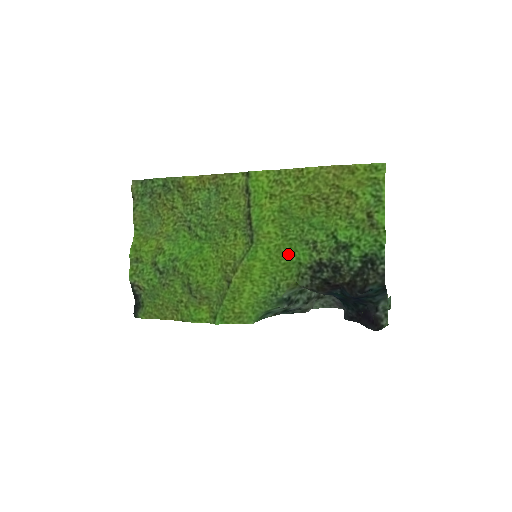
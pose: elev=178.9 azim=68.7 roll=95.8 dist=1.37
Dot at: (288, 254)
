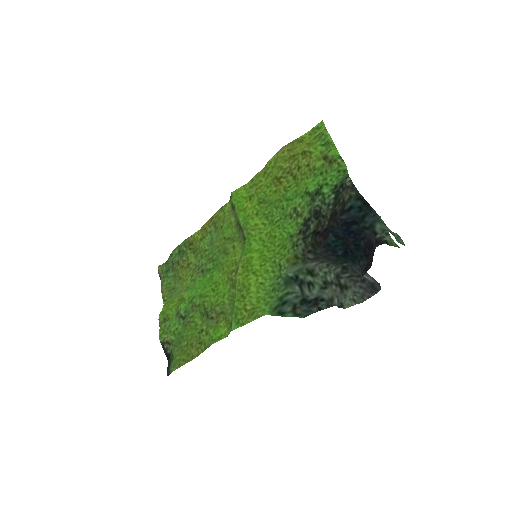
Dot at: (279, 235)
